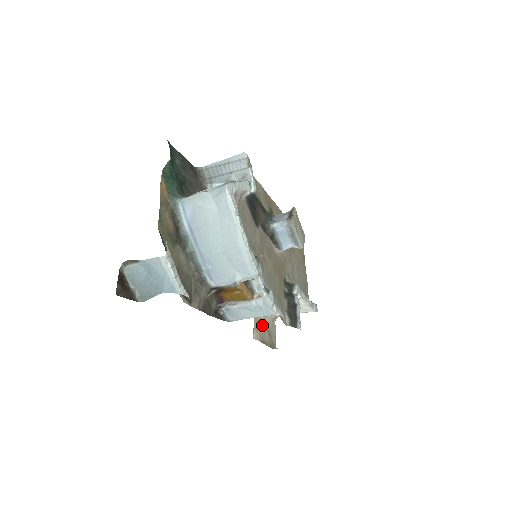
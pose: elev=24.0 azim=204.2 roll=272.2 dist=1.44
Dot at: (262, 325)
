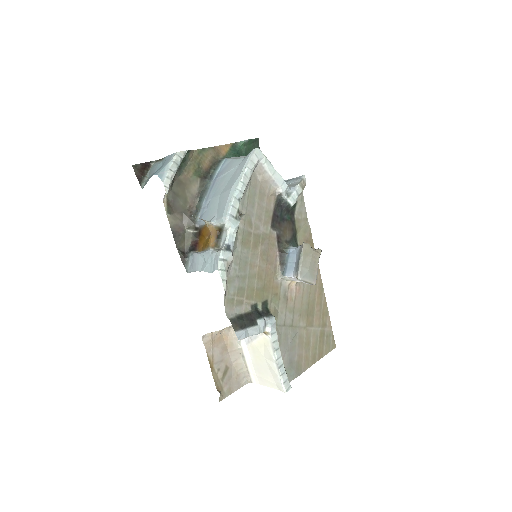
Dot at: (225, 353)
